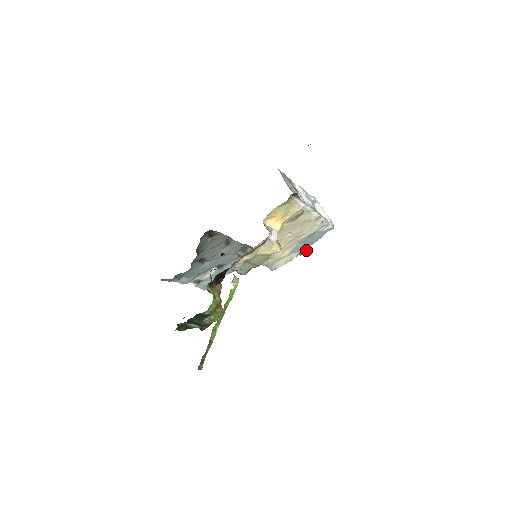
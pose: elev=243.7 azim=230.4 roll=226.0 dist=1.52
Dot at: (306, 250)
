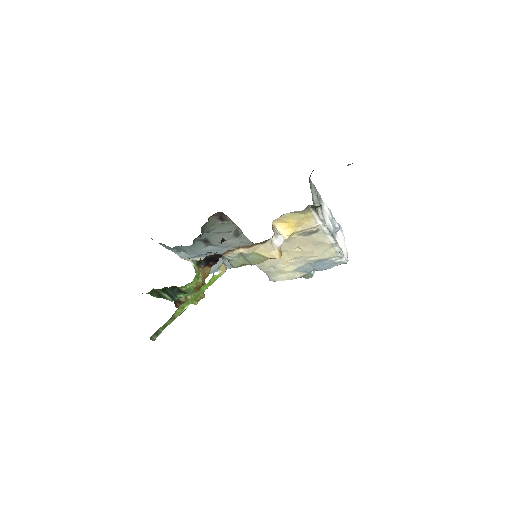
Dot at: occluded
